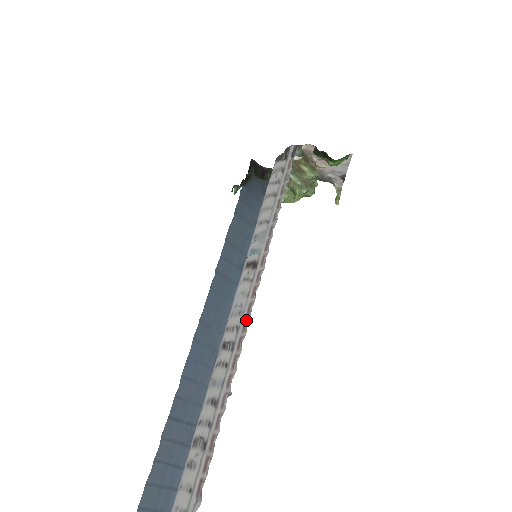
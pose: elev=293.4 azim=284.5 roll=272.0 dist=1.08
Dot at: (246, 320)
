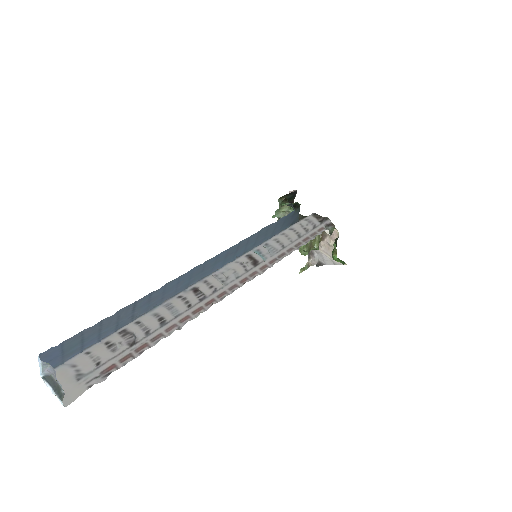
Dot at: (226, 292)
